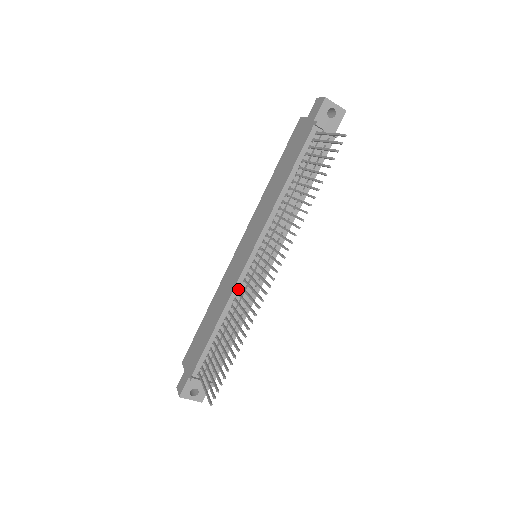
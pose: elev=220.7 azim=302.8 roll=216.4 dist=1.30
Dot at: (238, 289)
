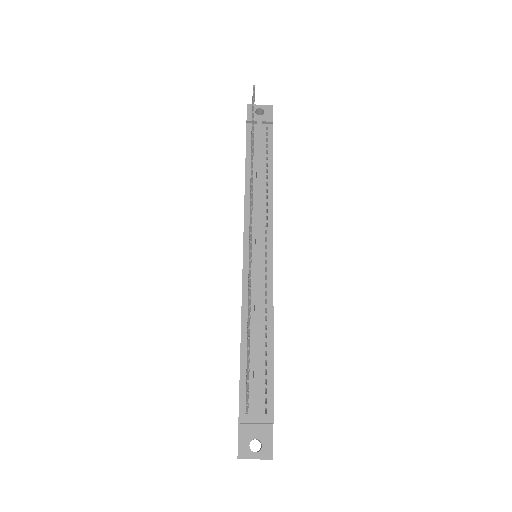
Dot at: (247, 289)
